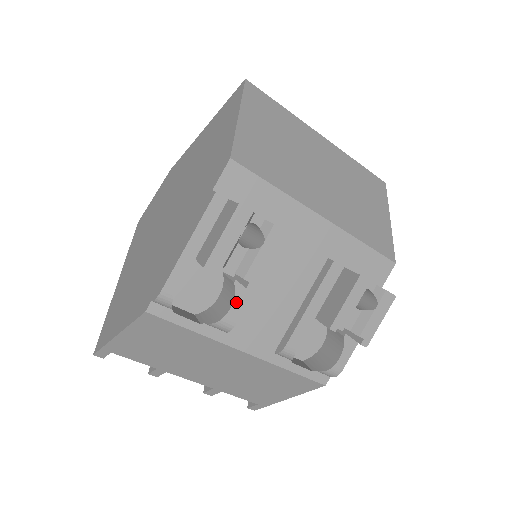
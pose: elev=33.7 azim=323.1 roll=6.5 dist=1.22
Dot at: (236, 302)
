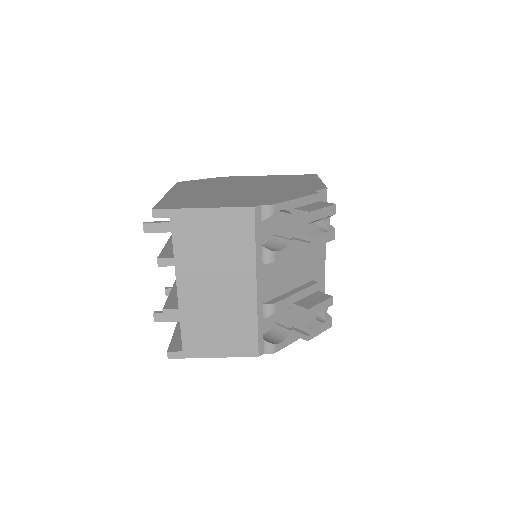
Dot at: (284, 251)
